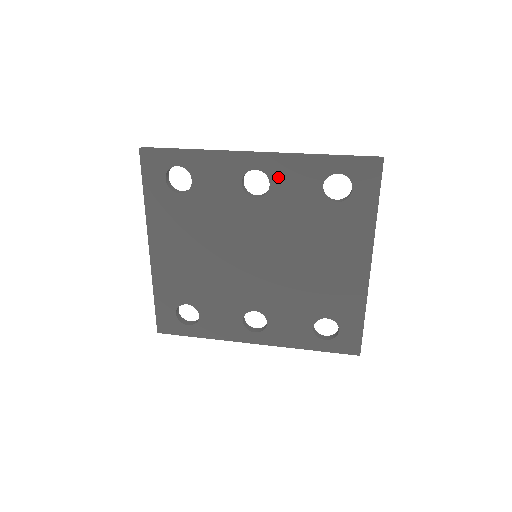
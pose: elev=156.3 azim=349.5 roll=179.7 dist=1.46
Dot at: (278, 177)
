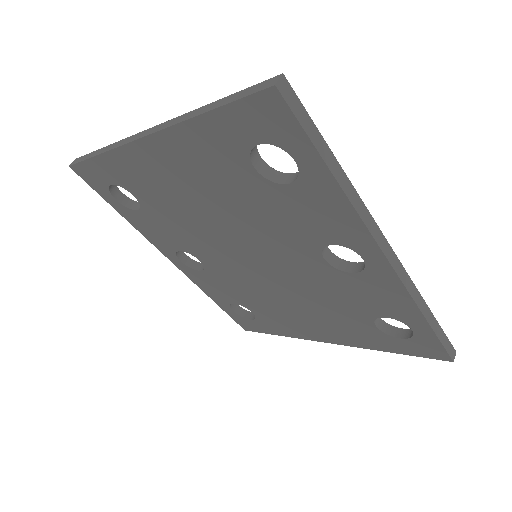
Dot at: (369, 281)
